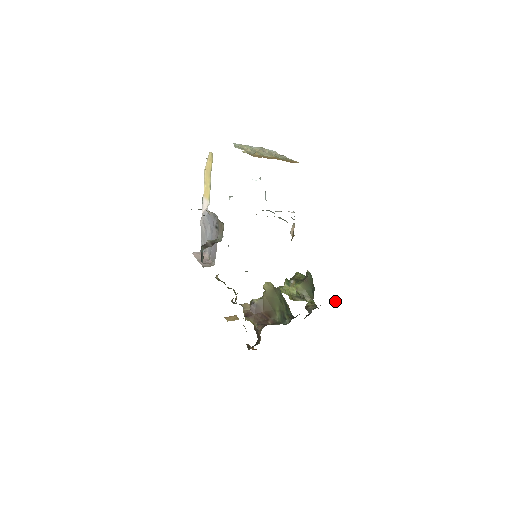
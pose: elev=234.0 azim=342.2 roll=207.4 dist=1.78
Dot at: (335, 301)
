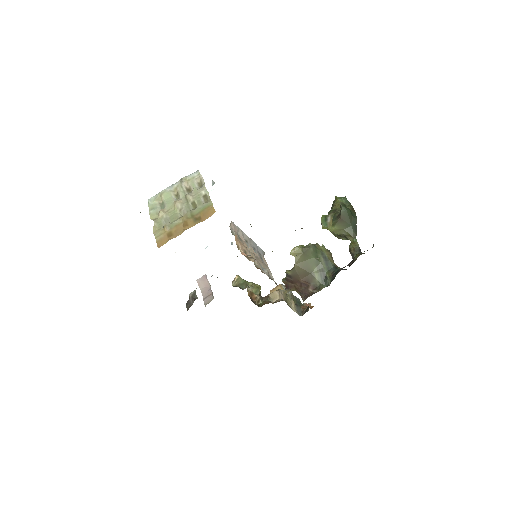
Dot at: (373, 246)
